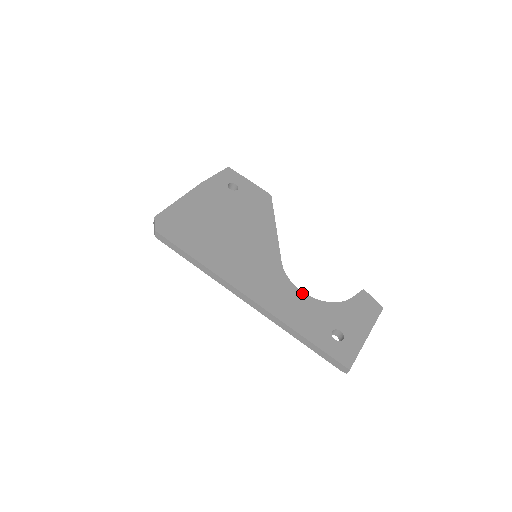
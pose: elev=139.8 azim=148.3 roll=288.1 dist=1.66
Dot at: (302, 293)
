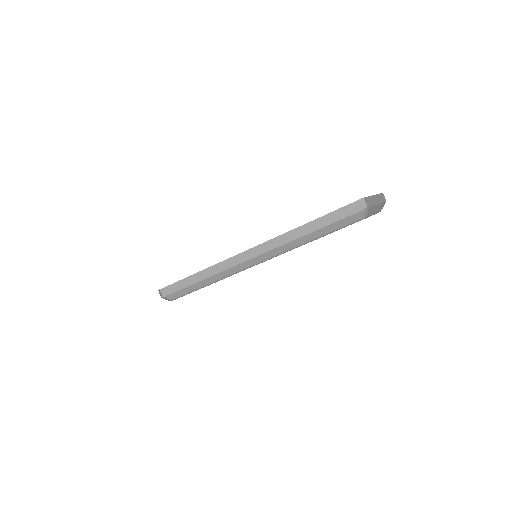
Dot at: occluded
